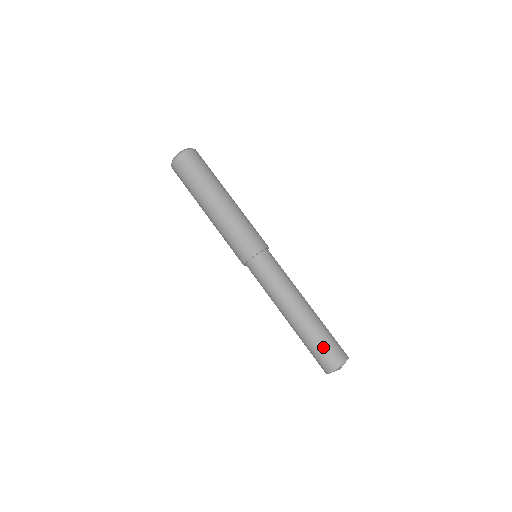
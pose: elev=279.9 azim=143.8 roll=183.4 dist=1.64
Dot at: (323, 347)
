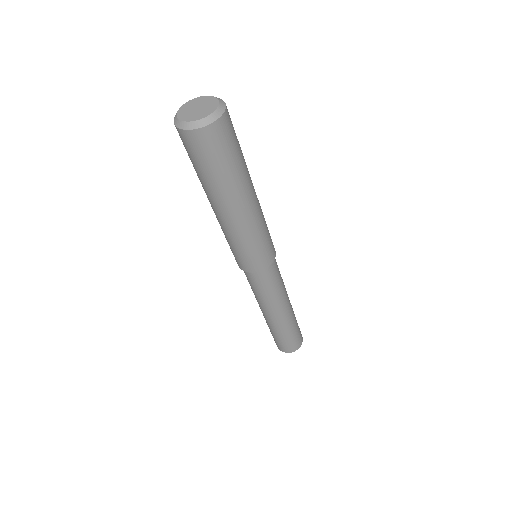
Dot at: (285, 341)
